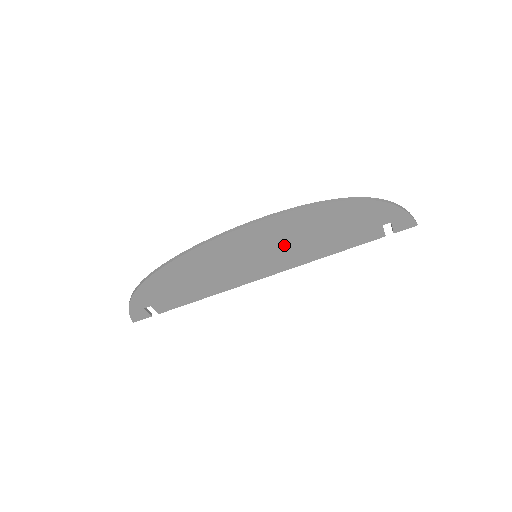
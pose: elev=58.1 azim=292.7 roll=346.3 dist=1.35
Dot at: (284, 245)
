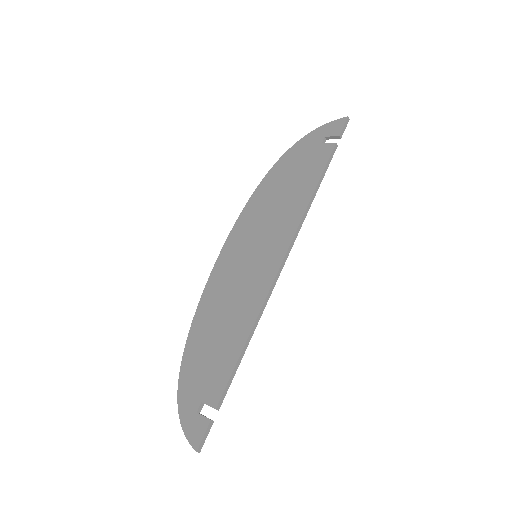
Dot at: (266, 226)
